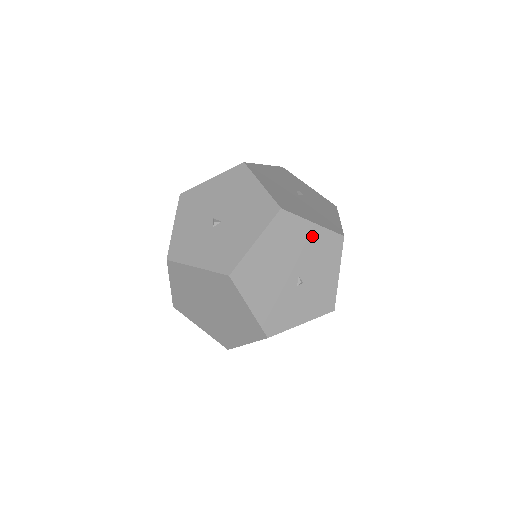
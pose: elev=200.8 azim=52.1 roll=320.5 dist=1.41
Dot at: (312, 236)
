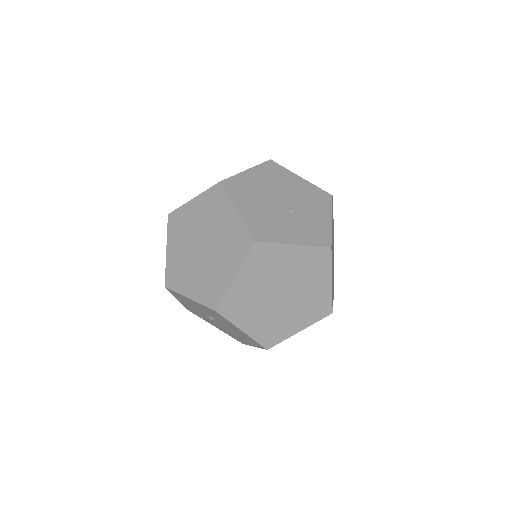
Dot at: (300, 185)
